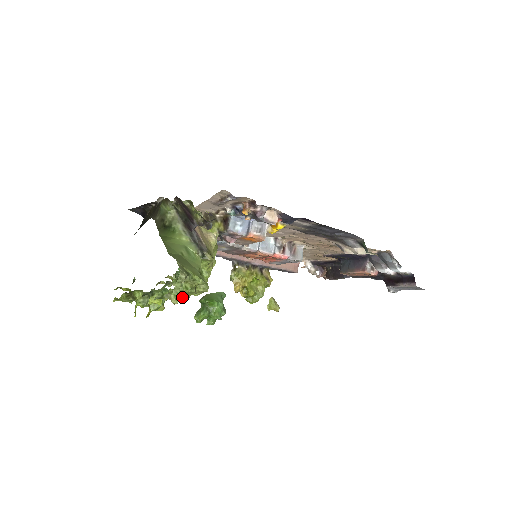
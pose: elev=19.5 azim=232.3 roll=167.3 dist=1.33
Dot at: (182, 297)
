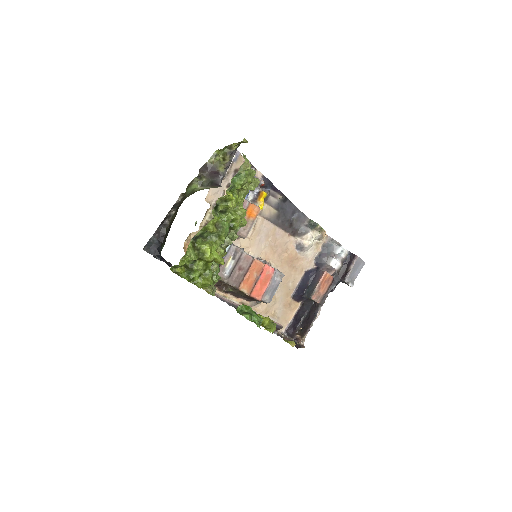
Dot at: (248, 179)
